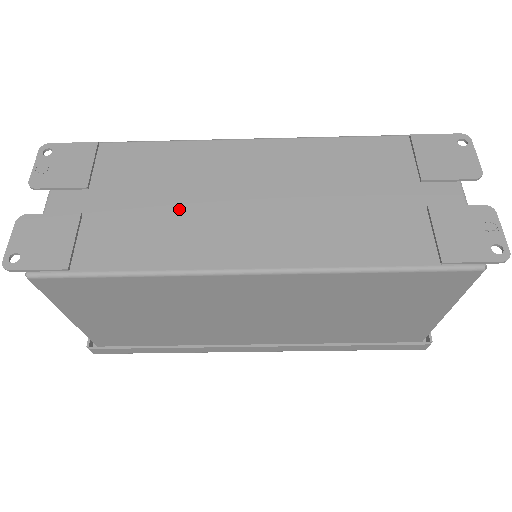
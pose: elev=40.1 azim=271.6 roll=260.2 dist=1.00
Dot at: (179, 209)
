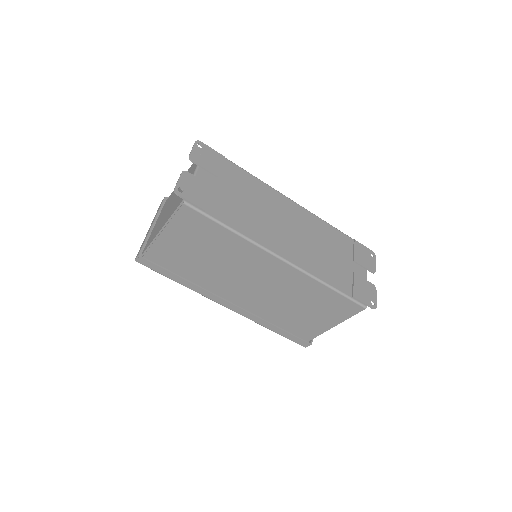
Dot at: (257, 213)
